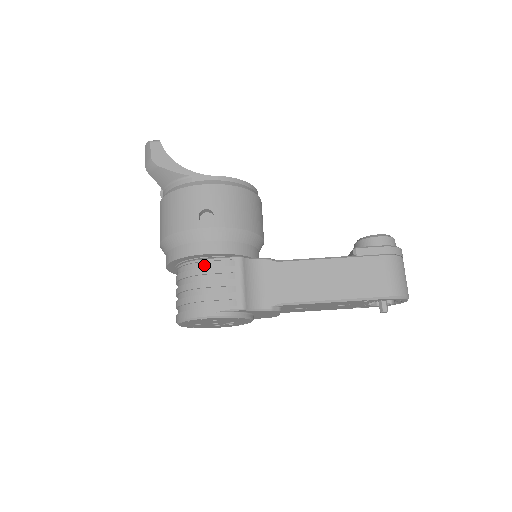
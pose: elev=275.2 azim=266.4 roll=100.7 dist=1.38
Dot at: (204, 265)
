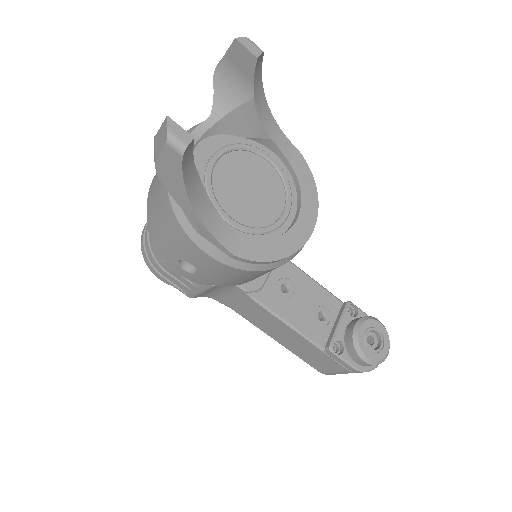
Dot at: occluded
